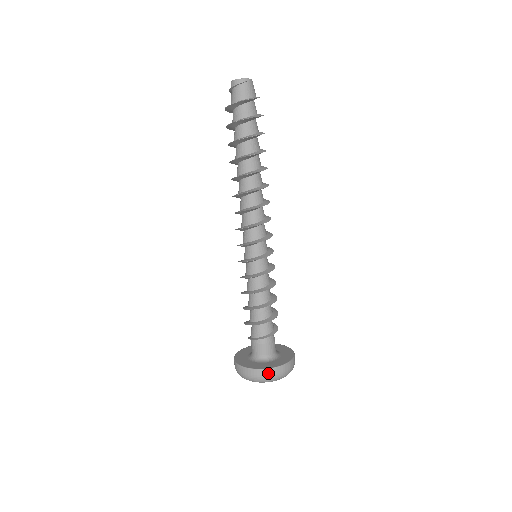
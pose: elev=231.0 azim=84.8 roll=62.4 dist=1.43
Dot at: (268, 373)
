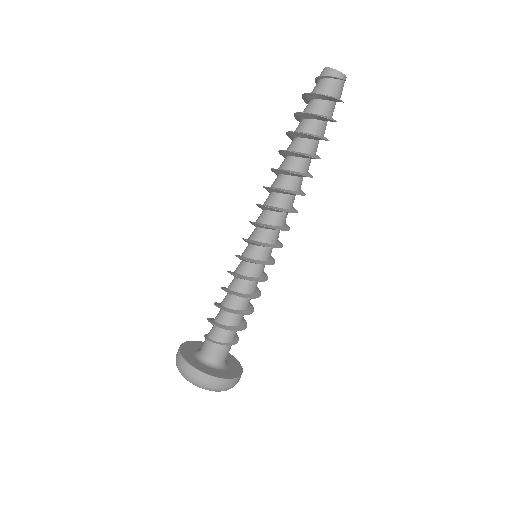
Dot at: (234, 383)
